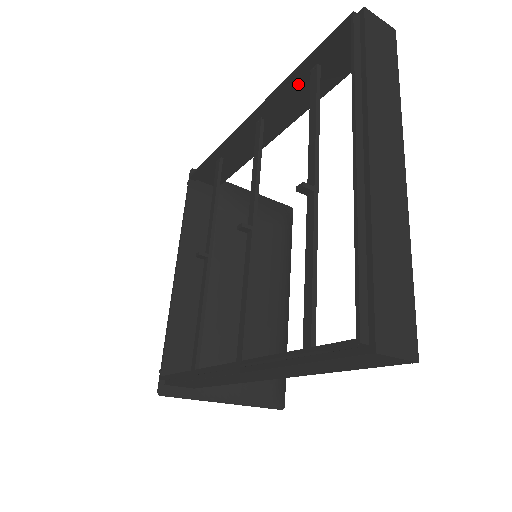
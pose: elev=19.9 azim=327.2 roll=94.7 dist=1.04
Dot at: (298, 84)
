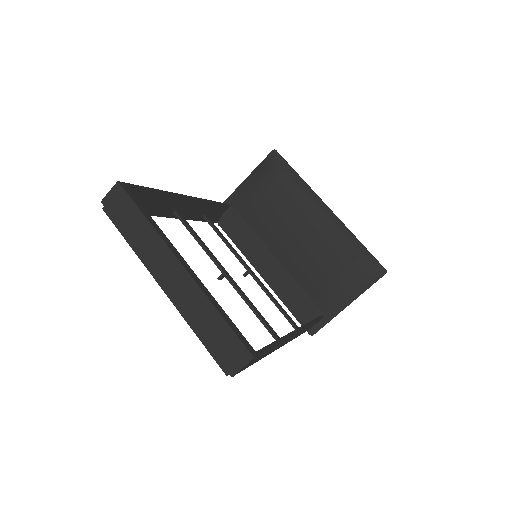
Dot at: (150, 207)
